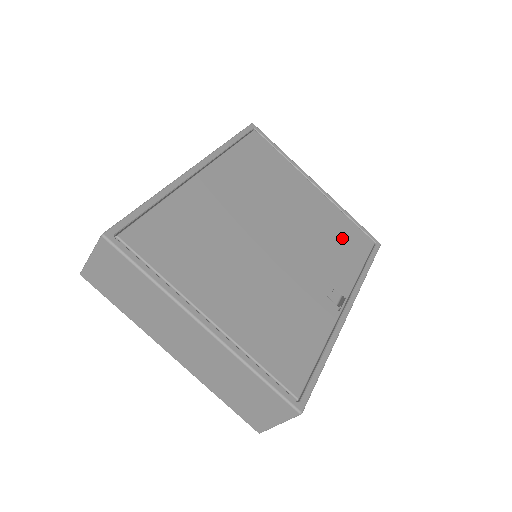
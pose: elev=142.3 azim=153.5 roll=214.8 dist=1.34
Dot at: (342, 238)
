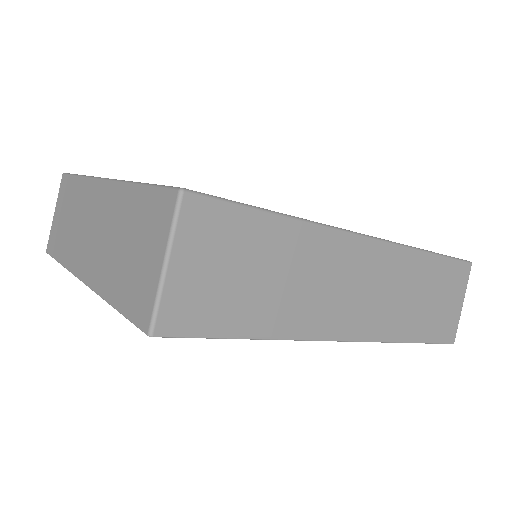
Dot at: occluded
